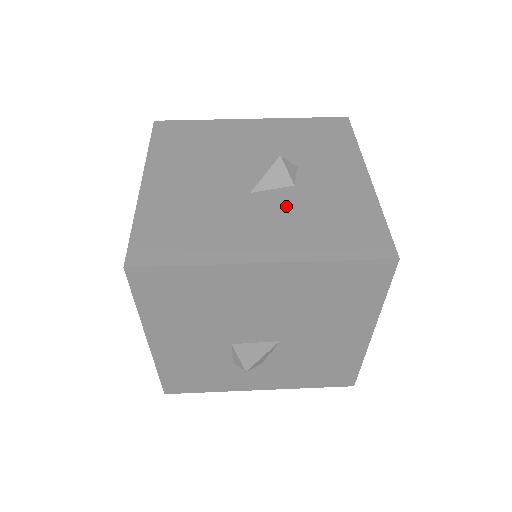
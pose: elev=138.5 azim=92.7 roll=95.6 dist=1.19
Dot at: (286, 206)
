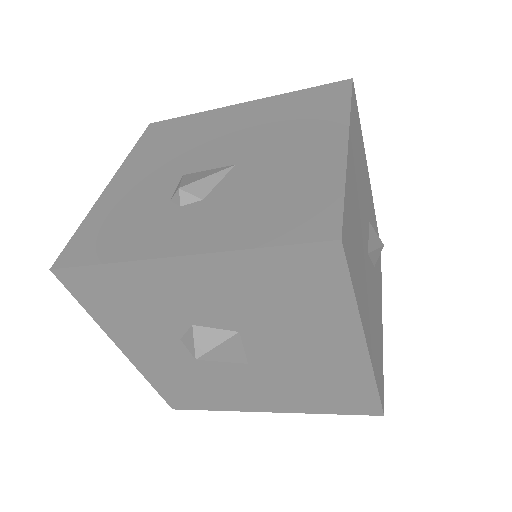
Dot at: occluded
